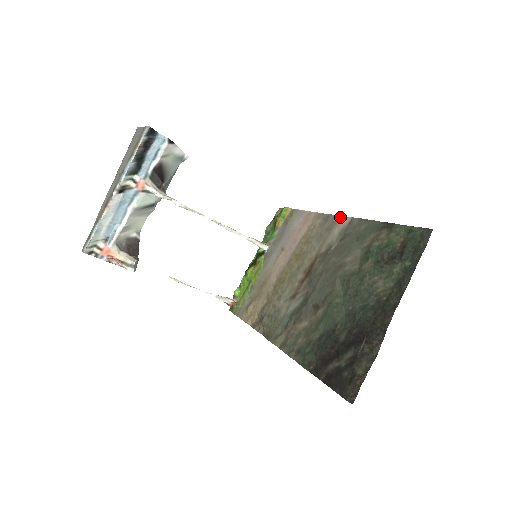
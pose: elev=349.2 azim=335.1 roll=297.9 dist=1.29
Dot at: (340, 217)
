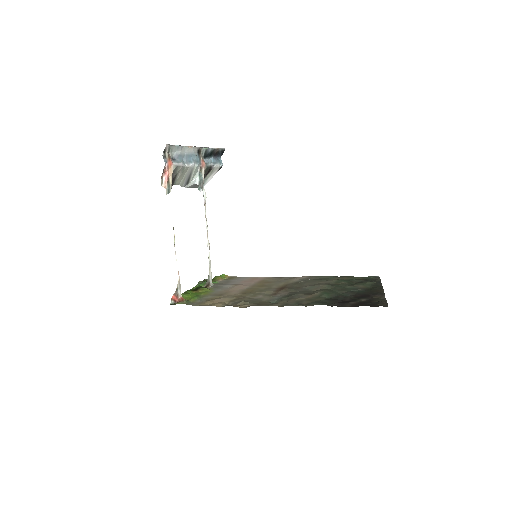
Dot at: (296, 277)
